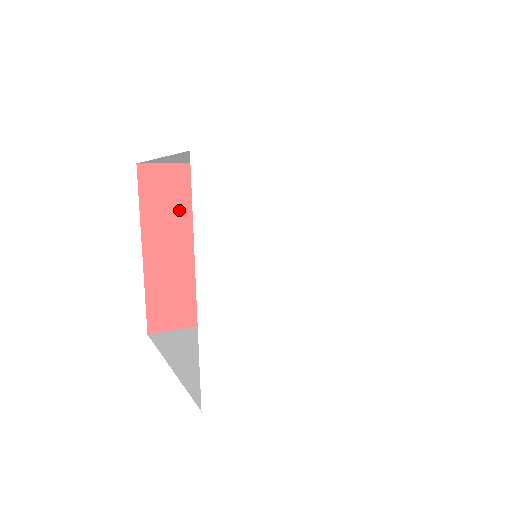
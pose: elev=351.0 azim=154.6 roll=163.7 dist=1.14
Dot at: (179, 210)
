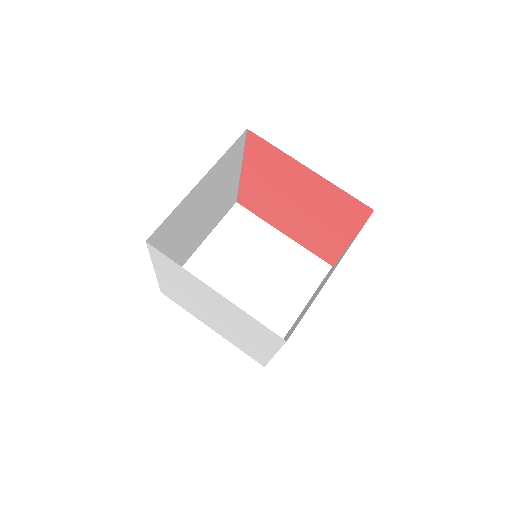
Dot at: (270, 170)
